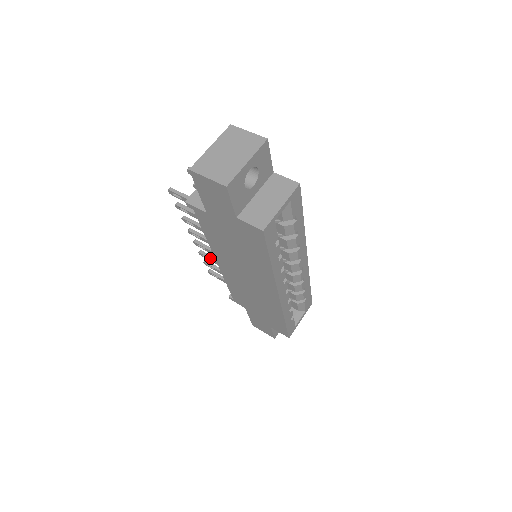
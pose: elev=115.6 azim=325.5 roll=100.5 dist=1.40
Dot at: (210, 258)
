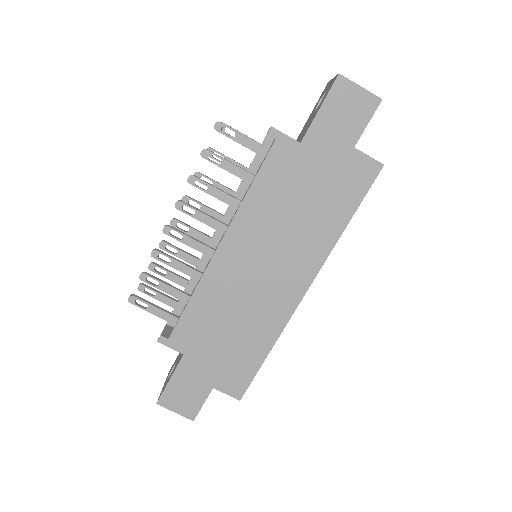
Dot at: (174, 258)
